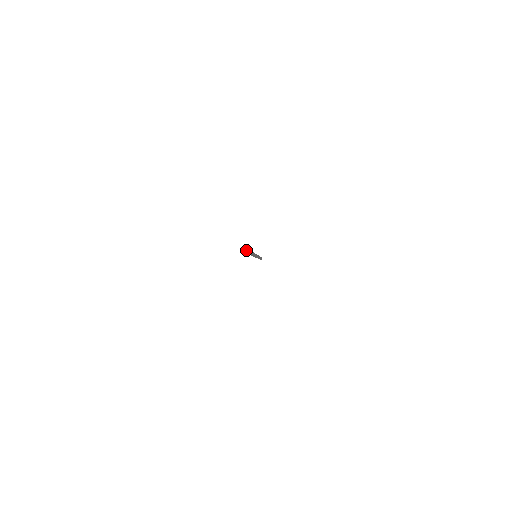
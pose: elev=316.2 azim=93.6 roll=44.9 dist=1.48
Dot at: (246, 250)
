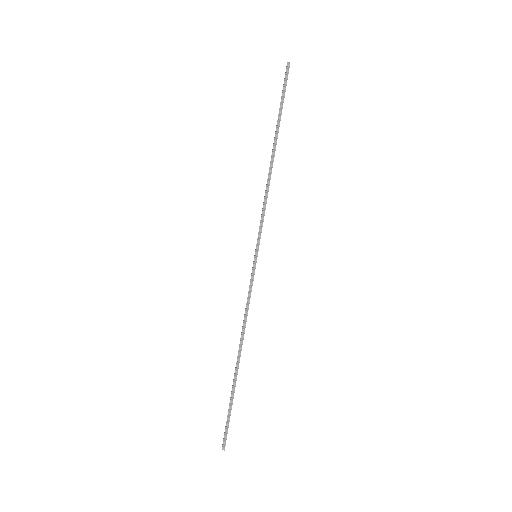
Dot at: occluded
